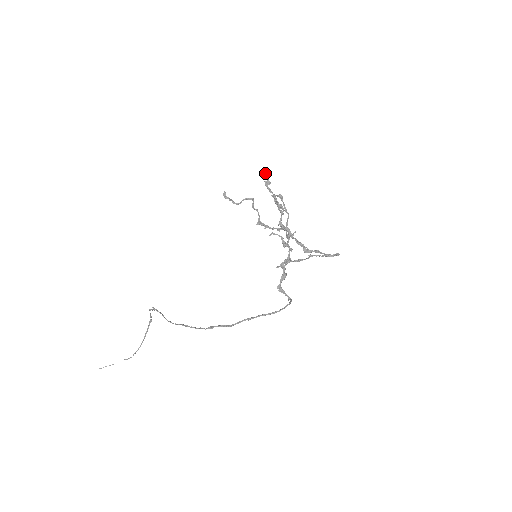
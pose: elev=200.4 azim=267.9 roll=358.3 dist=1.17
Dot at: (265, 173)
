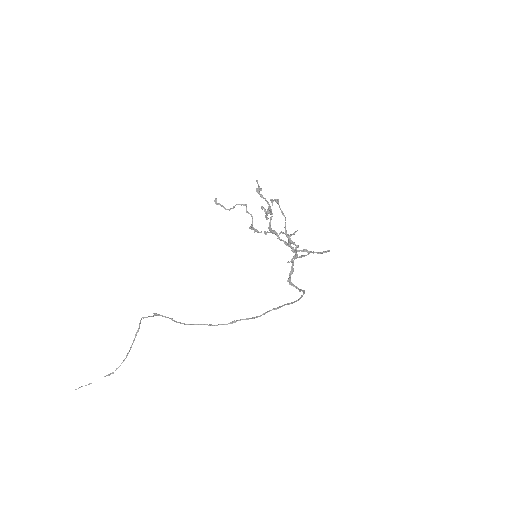
Dot at: (257, 181)
